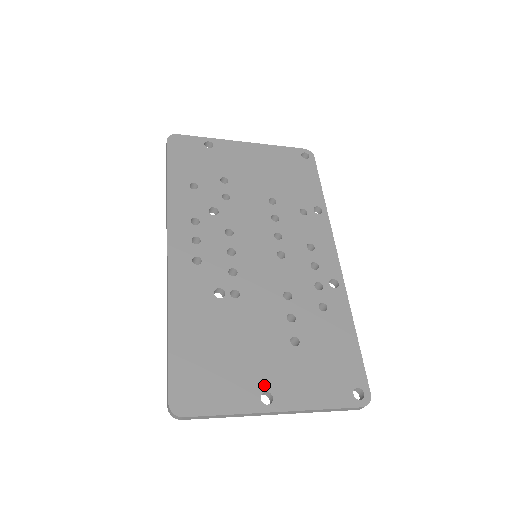
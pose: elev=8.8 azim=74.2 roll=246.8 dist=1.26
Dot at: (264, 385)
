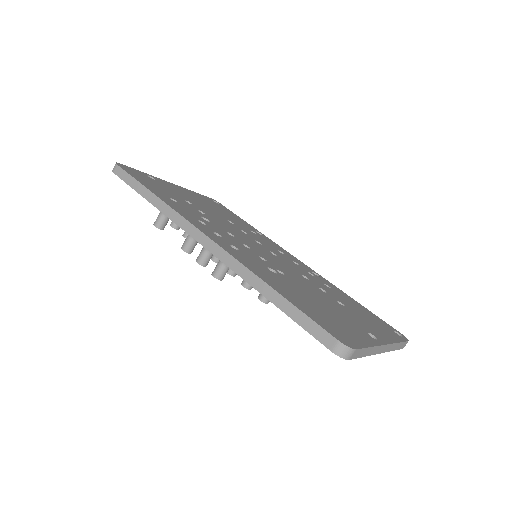
Dot at: (362, 328)
